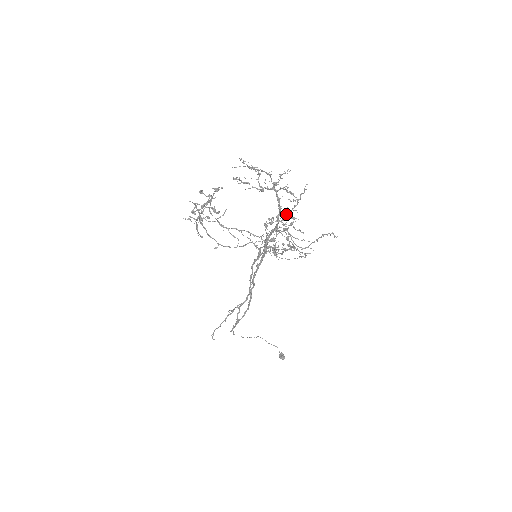
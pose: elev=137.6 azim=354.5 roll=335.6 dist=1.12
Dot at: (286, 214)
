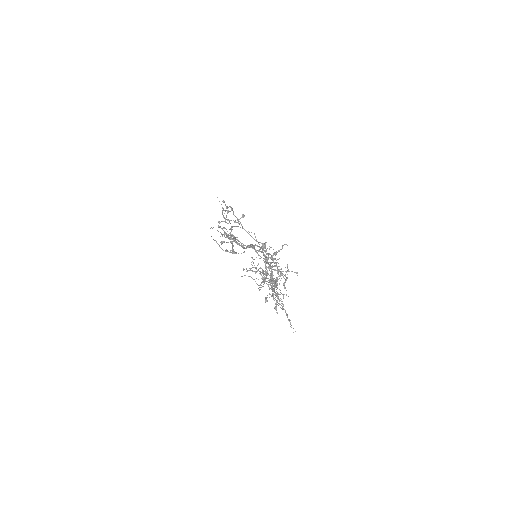
Dot at: (273, 297)
